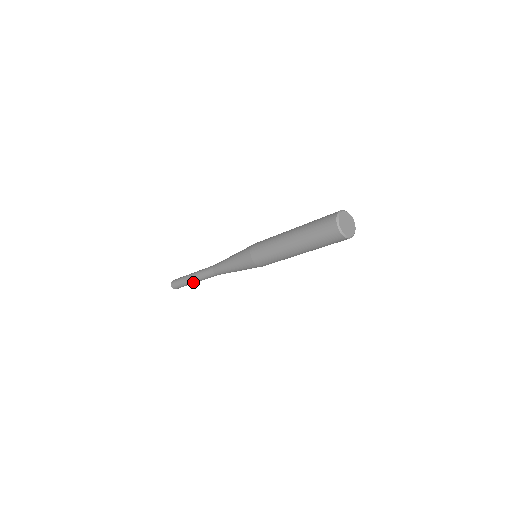
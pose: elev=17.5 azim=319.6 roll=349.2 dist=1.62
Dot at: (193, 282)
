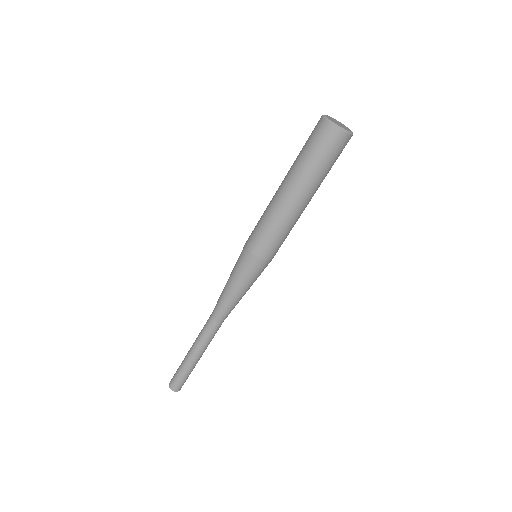
Dot at: (195, 359)
